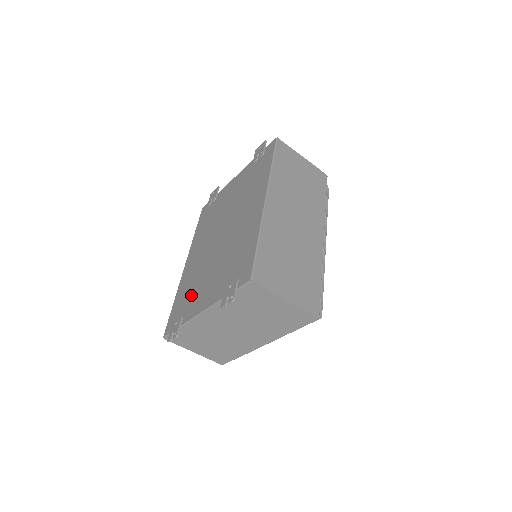
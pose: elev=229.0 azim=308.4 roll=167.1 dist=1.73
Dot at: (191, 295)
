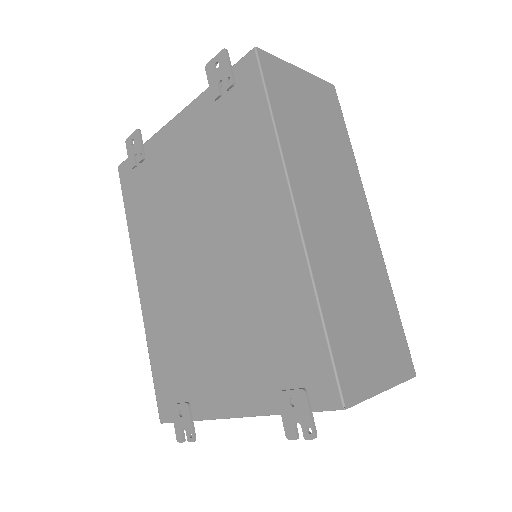
Dot at: (188, 365)
